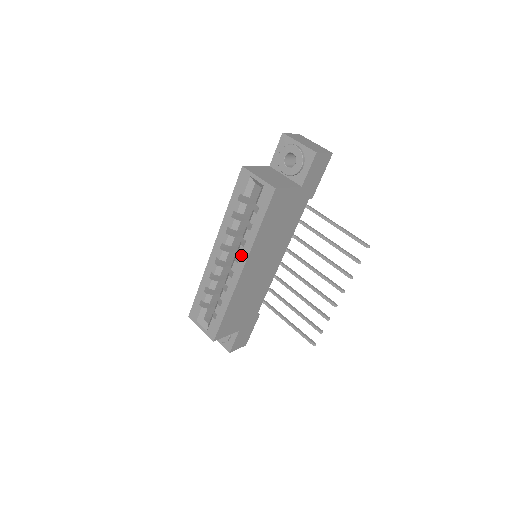
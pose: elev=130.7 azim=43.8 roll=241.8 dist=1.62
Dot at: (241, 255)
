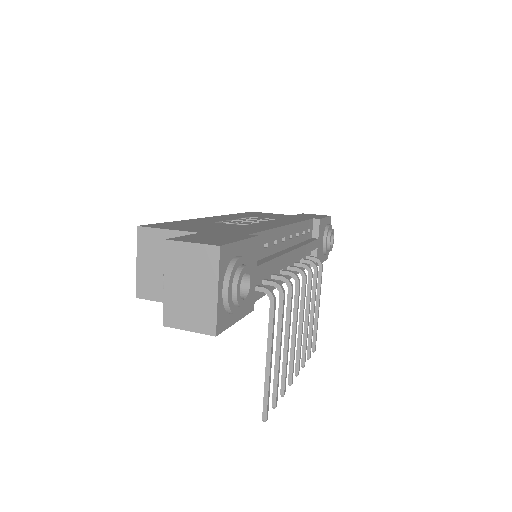
Dot at: occluded
